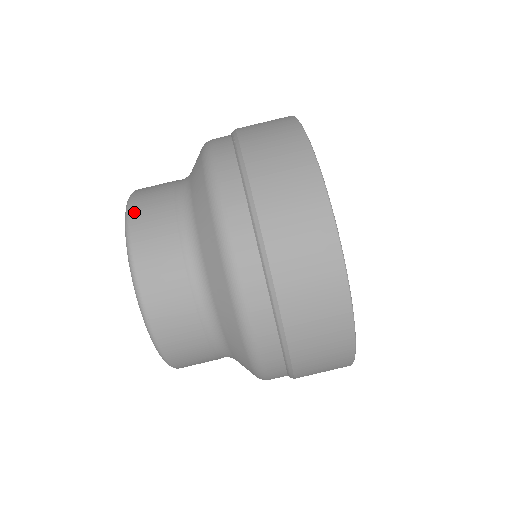
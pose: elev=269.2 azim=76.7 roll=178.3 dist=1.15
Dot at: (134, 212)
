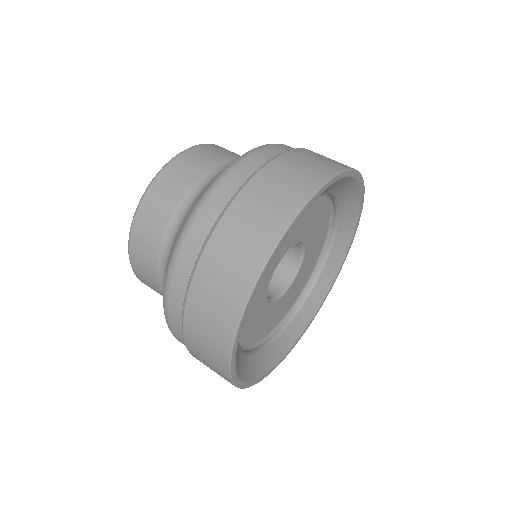
Dot at: occluded
